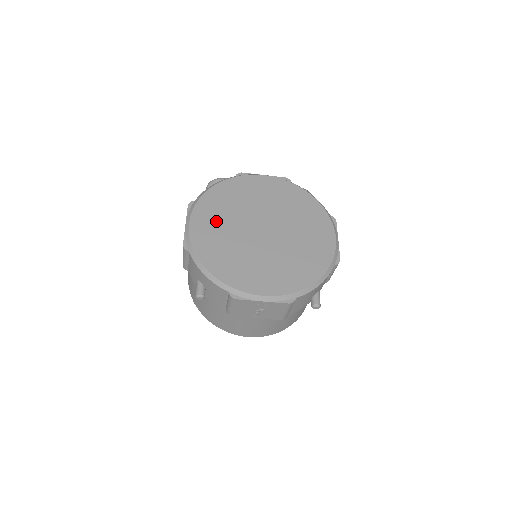
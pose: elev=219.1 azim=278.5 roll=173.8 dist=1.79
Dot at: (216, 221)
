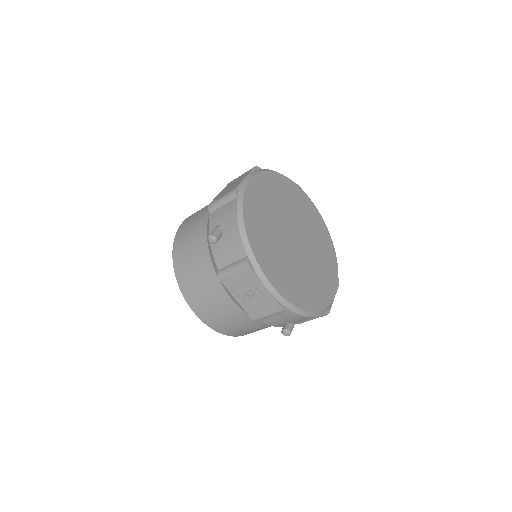
Dot at: (269, 198)
